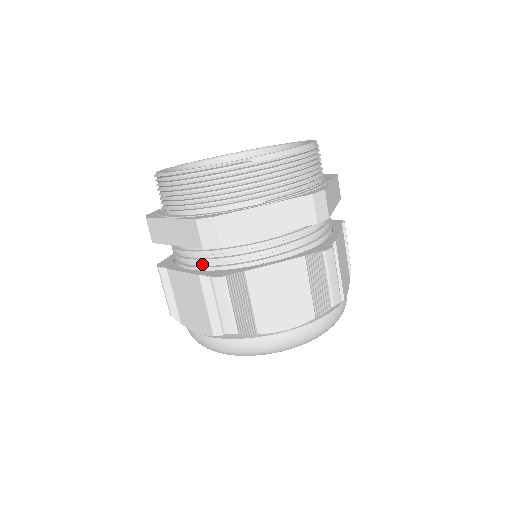
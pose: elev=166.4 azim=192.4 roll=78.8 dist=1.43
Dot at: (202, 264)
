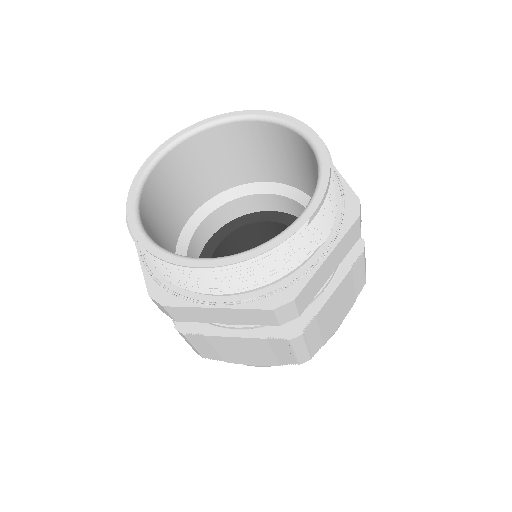
Dot at: occluded
